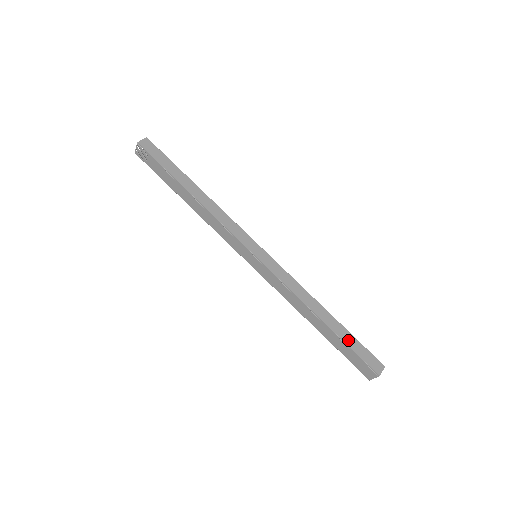
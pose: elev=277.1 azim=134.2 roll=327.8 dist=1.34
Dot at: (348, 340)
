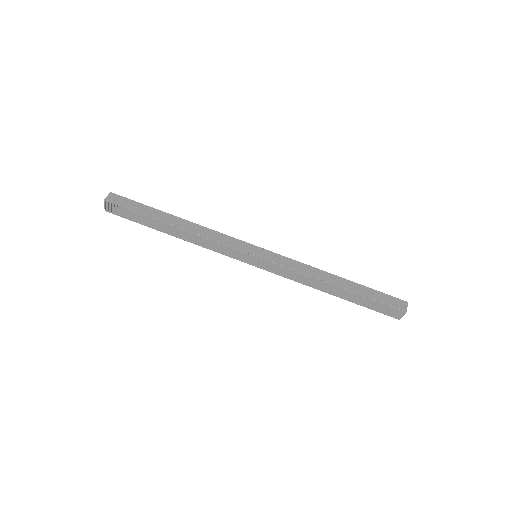
Dot at: (367, 293)
